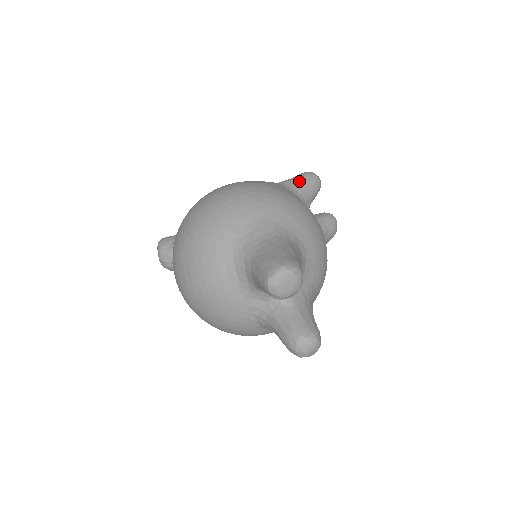
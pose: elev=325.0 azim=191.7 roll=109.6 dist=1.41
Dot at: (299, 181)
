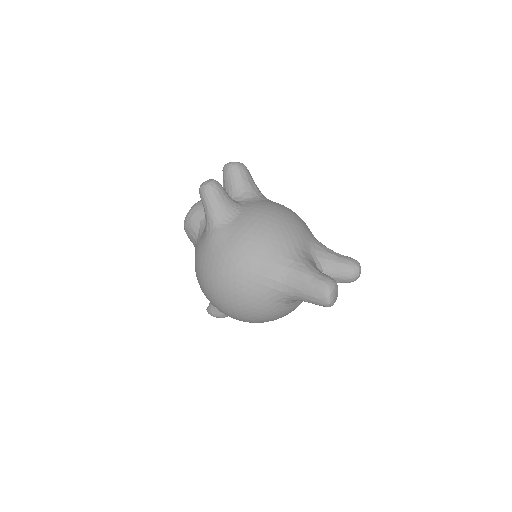
Dot at: (214, 208)
